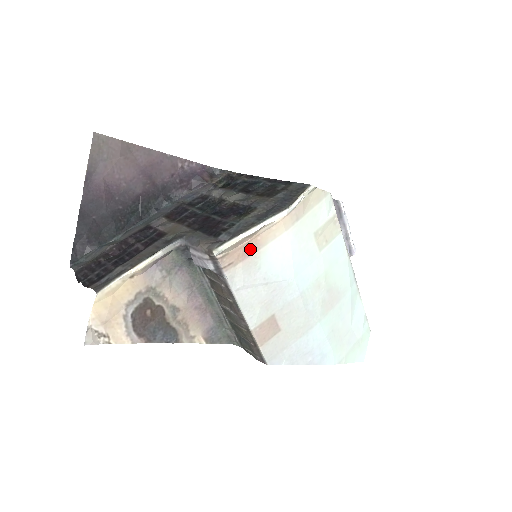
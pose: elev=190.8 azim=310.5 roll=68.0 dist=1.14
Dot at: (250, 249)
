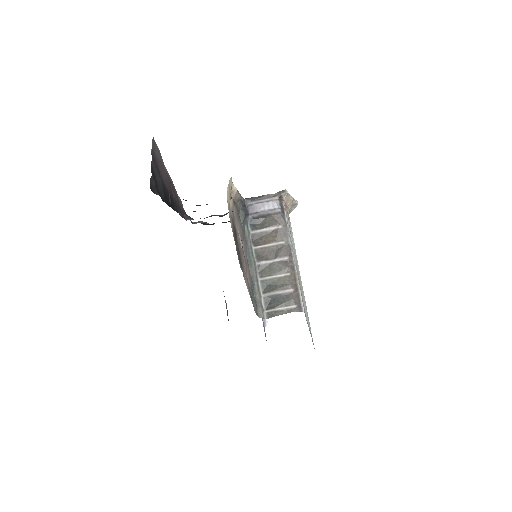
Dot at: (287, 213)
